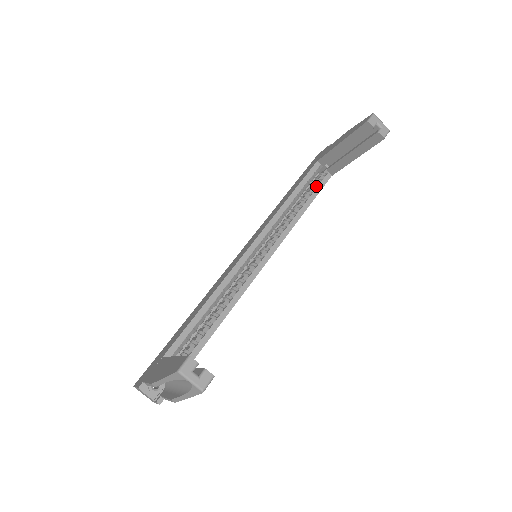
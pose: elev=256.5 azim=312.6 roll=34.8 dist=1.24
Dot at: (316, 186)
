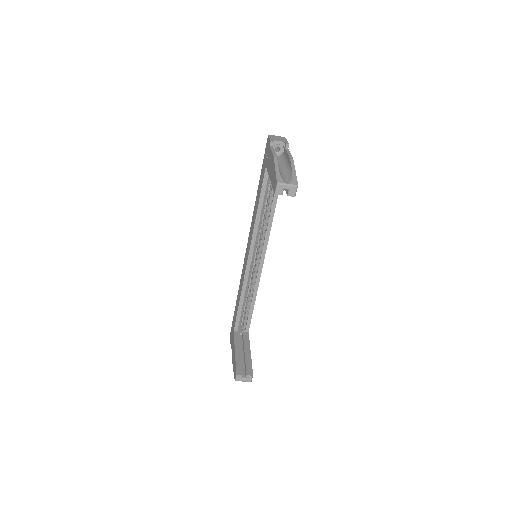
Dot at: occluded
